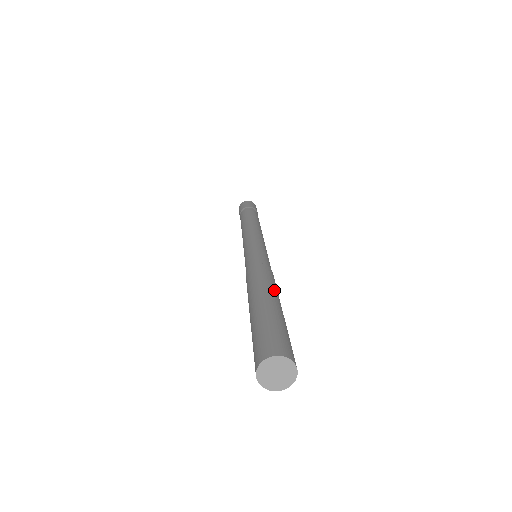
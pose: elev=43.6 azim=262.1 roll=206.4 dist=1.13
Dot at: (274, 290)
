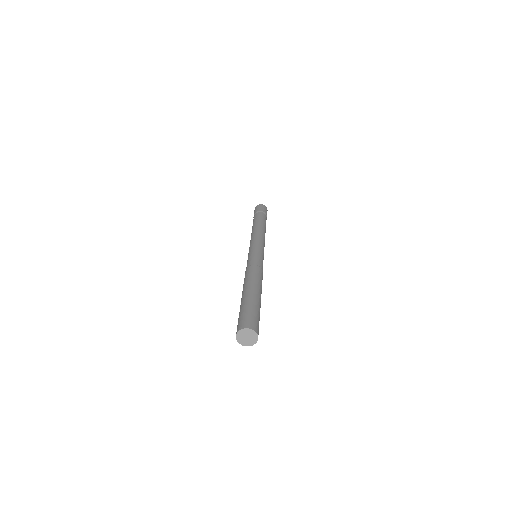
Dot at: (259, 286)
